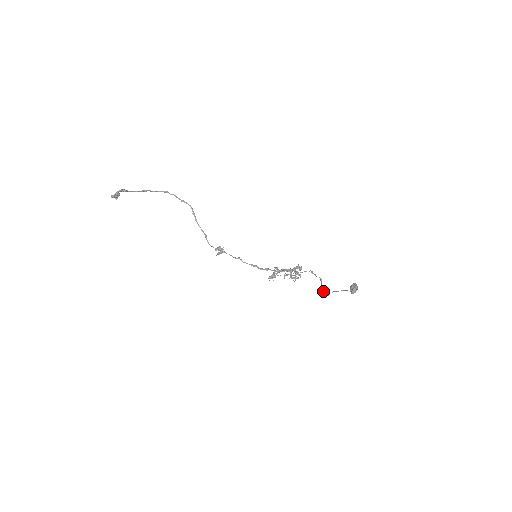
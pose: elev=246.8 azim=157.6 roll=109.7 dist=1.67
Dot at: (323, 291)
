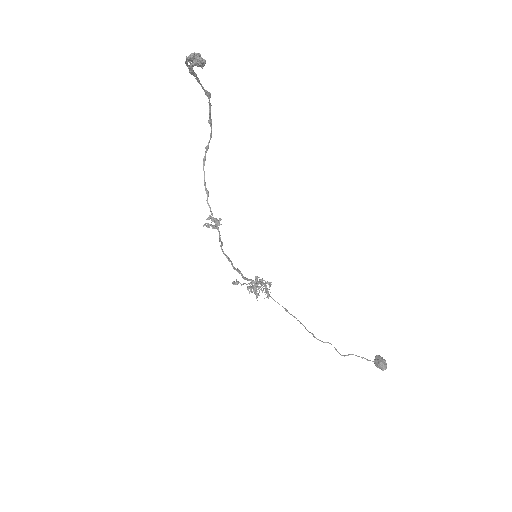
Dot at: (325, 342)
